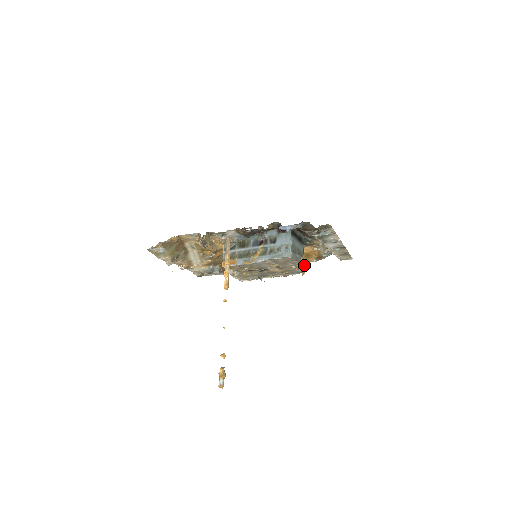
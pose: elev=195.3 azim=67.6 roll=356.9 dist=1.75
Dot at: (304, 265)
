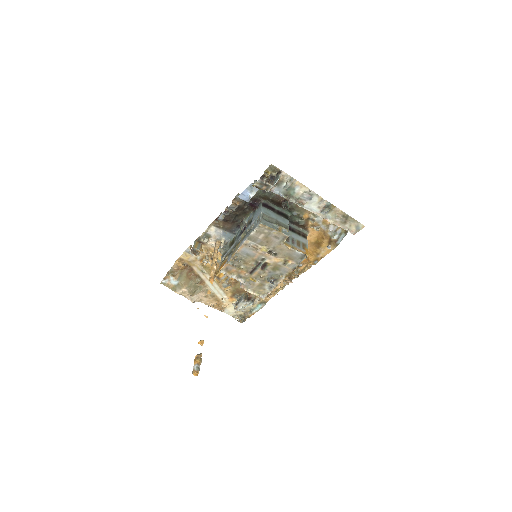
Dot at: (307, 249)
